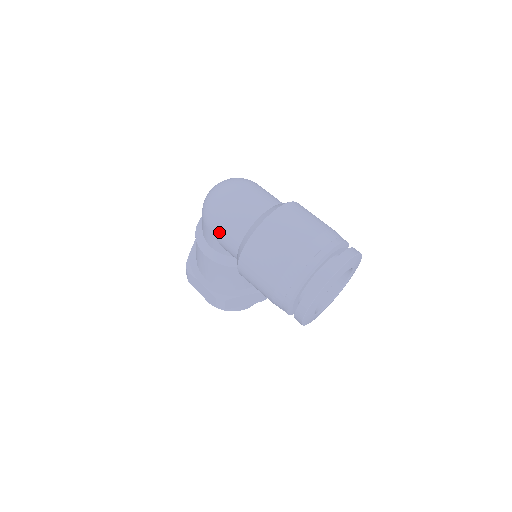
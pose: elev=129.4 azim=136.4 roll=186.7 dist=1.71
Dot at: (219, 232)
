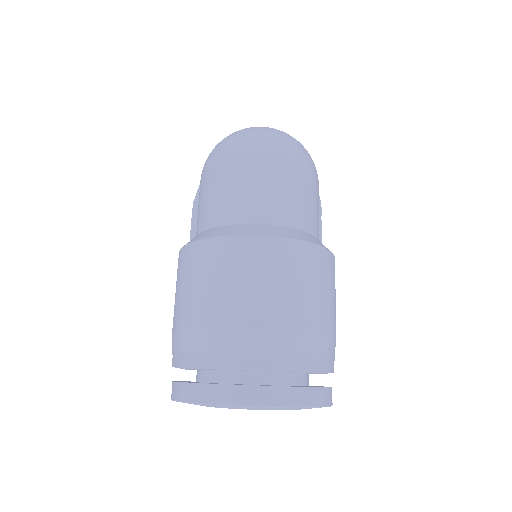
Dot at: (200, 194)
